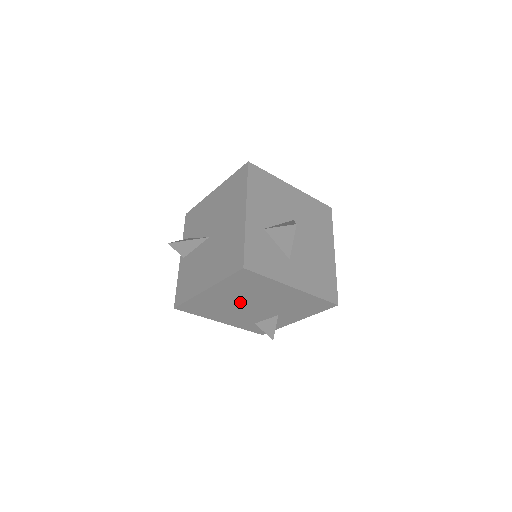
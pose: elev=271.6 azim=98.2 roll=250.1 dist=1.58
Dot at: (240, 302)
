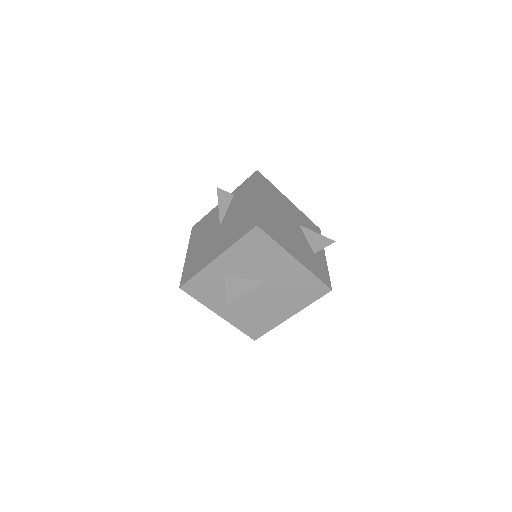
Dot at: occluded
